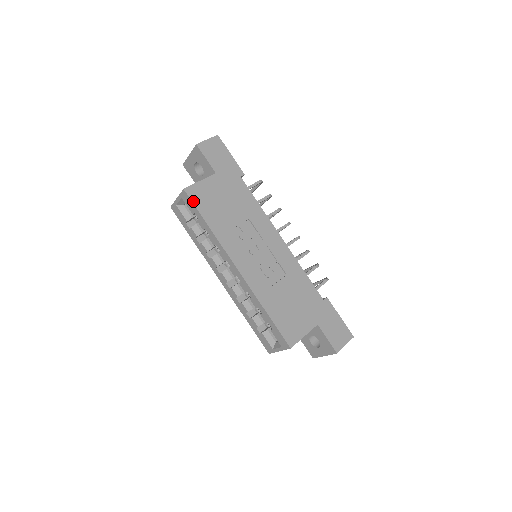
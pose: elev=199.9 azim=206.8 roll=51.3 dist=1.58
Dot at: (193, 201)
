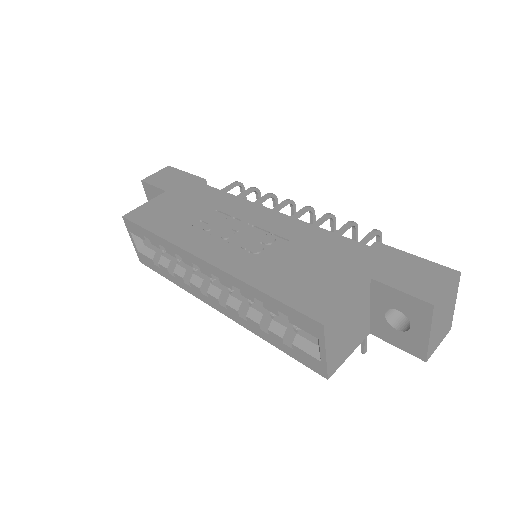
Dot at: (134, 221)
